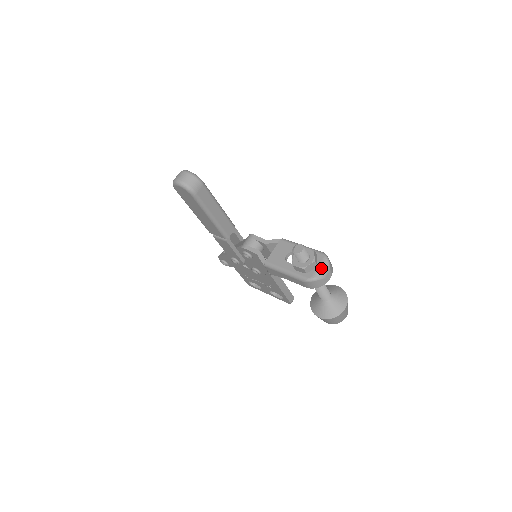
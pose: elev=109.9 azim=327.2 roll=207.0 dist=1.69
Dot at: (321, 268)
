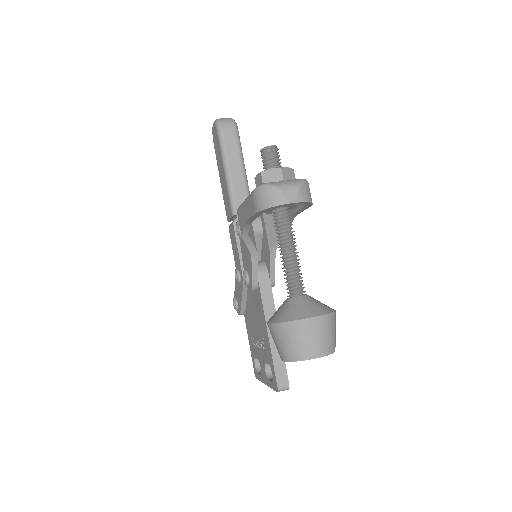
Dot at: (285, 181)
